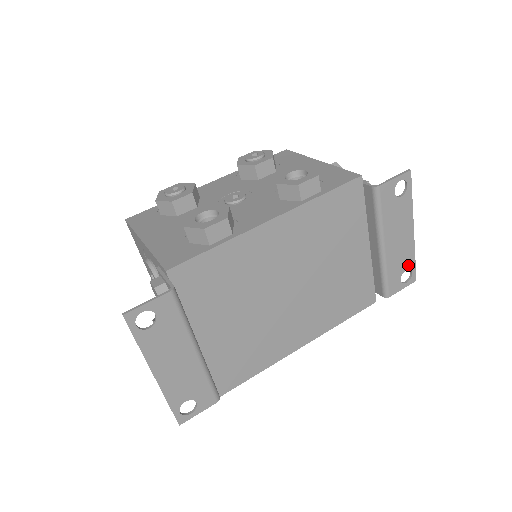
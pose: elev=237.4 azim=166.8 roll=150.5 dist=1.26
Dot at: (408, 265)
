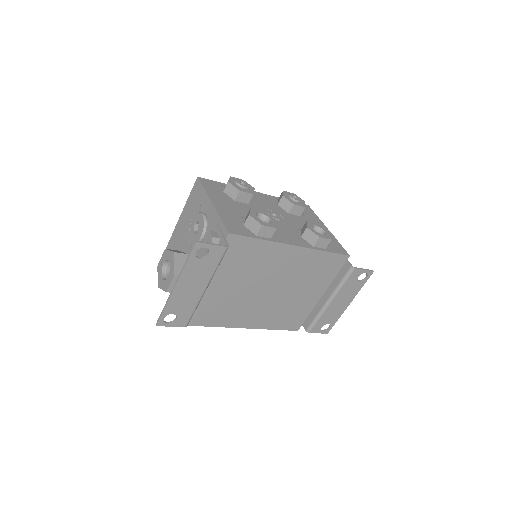
Dot at: (332, 322)
